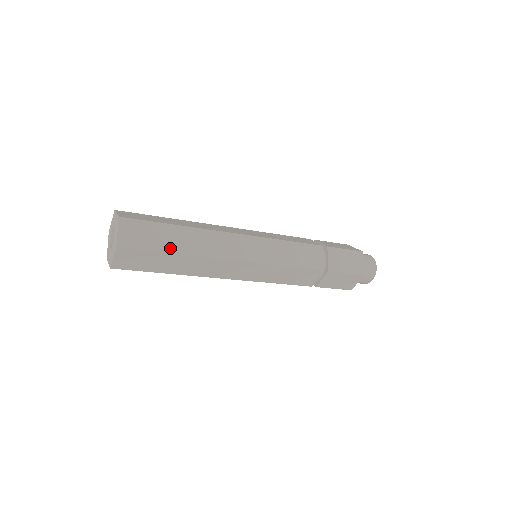
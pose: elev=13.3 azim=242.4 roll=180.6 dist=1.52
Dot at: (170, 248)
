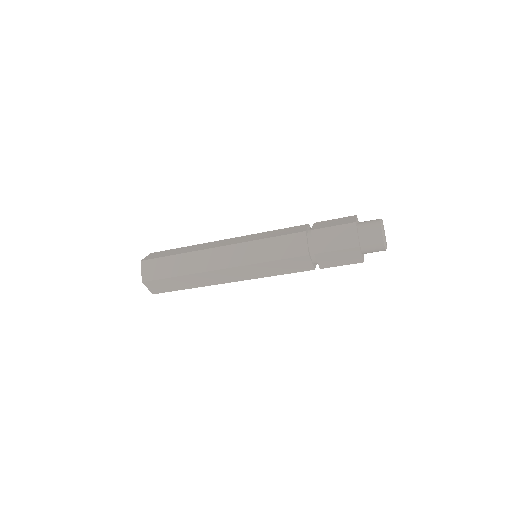
Dot at: (174, 273)
